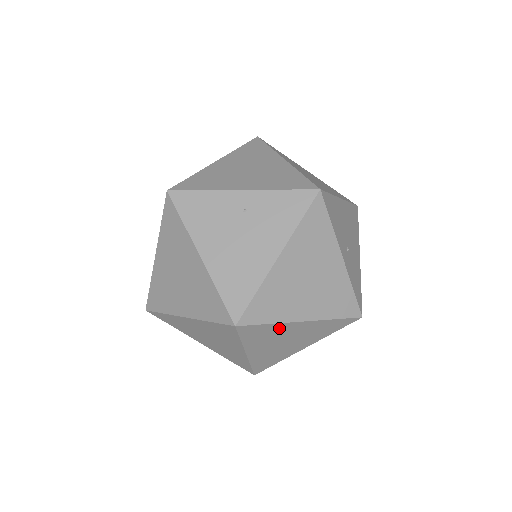
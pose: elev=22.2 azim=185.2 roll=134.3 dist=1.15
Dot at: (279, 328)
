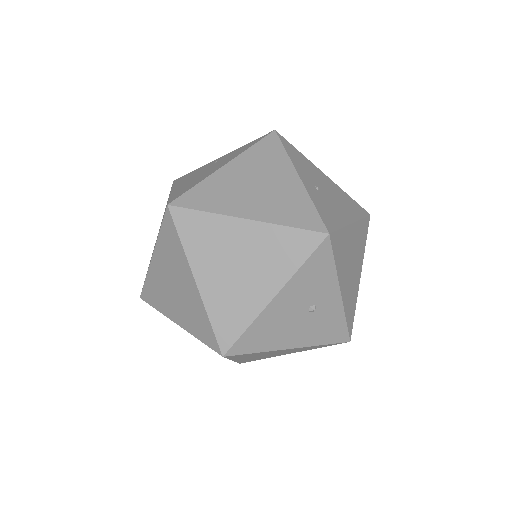
Dot at: (220, 227)
